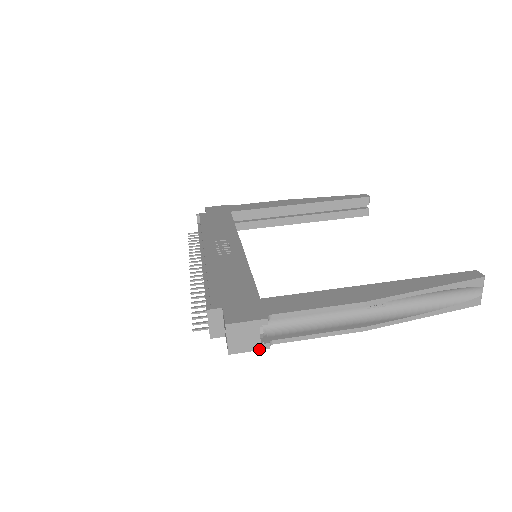
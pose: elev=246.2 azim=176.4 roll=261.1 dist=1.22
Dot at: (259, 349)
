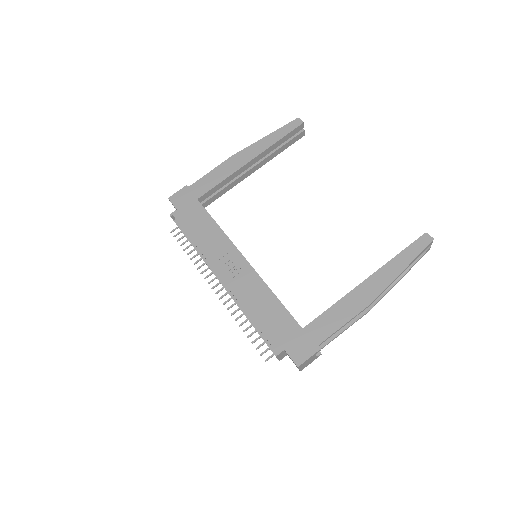
Dot at: occluded
